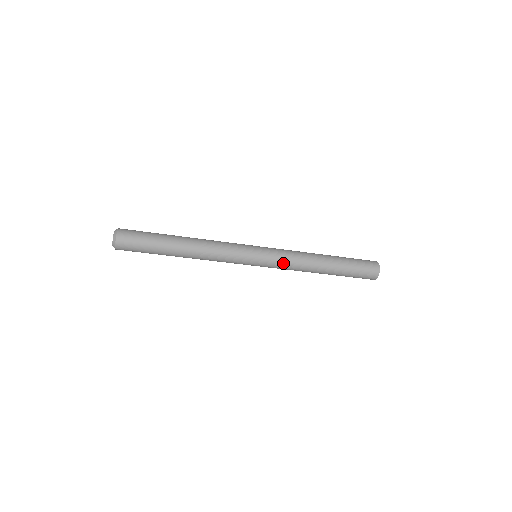
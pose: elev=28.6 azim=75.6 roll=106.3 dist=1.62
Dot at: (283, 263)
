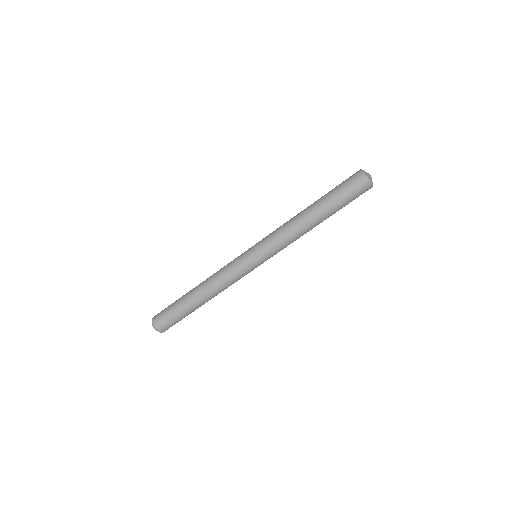
Dot at: (278, 247)
